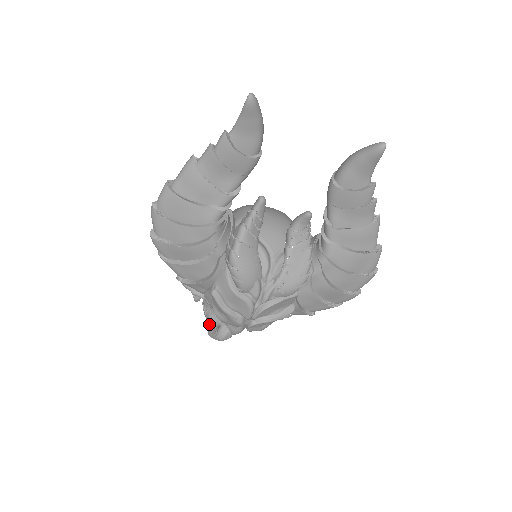
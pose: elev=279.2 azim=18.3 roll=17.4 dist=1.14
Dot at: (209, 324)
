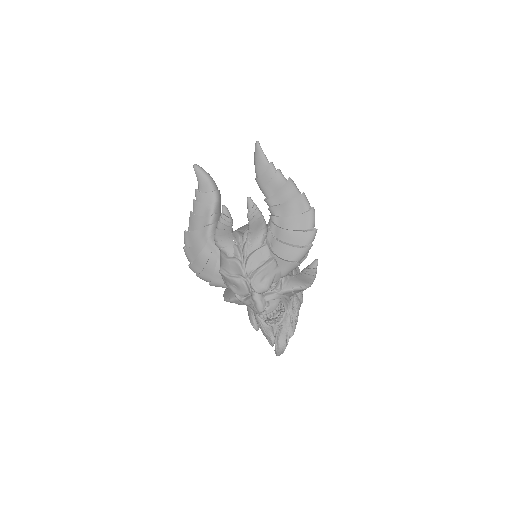
Dot at: (269, 341)
